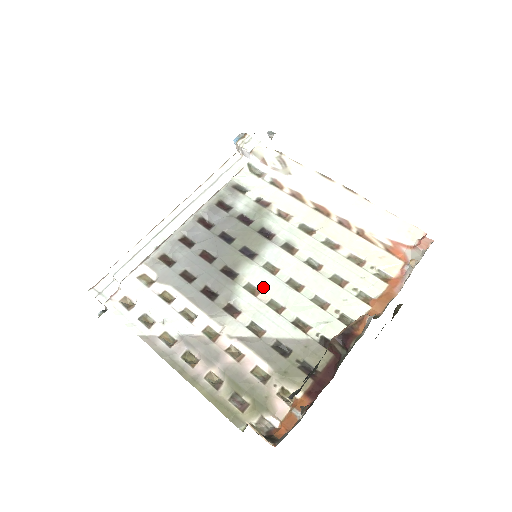
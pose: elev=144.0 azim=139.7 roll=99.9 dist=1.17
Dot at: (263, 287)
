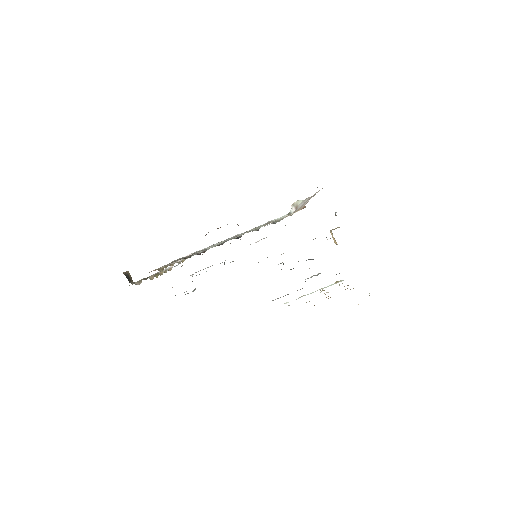
Dot at: occluded
